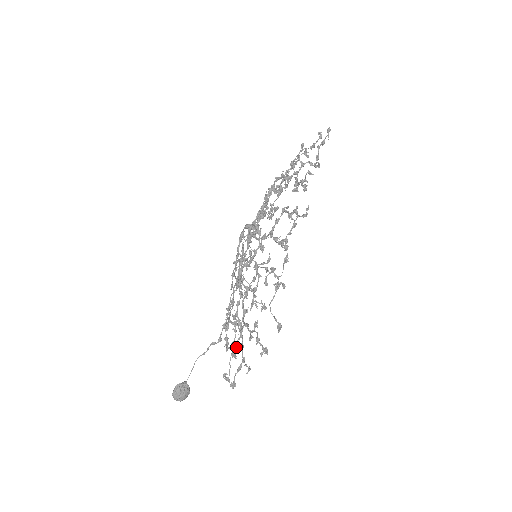
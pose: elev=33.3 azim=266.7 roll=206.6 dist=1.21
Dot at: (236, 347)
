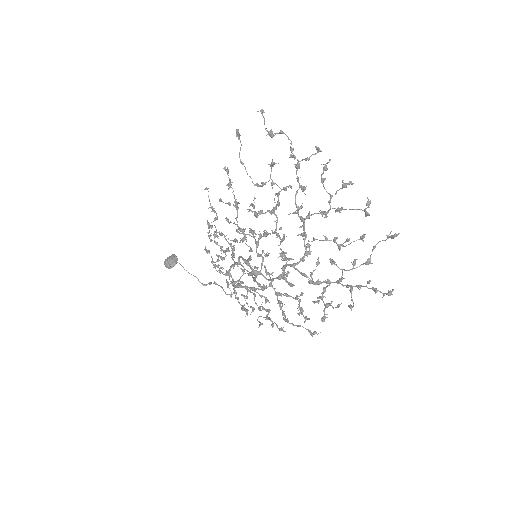
Dot at: occluded
